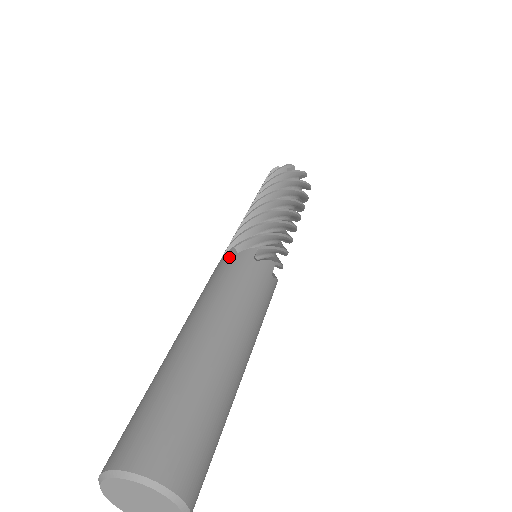
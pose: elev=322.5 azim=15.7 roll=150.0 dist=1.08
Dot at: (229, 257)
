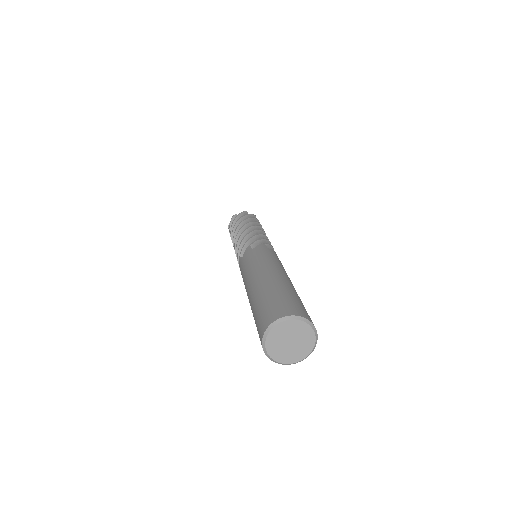
Dot at: (268, 248)
